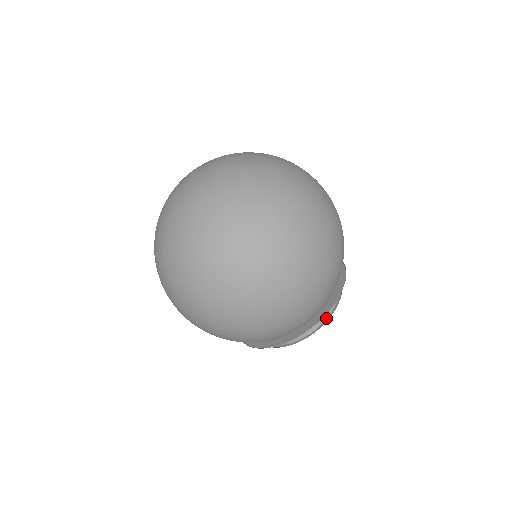
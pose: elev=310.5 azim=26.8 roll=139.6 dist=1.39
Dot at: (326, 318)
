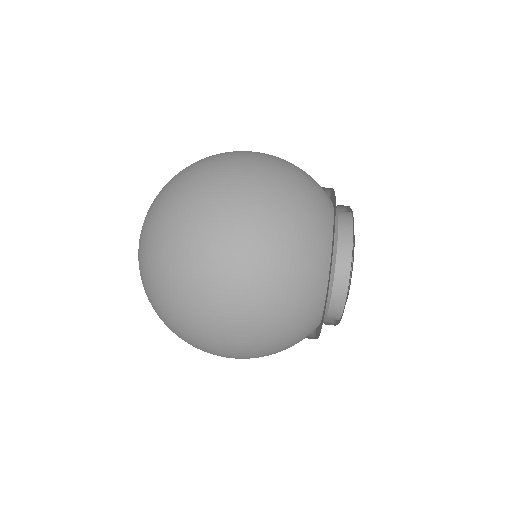
Dot at: (348, 282)
